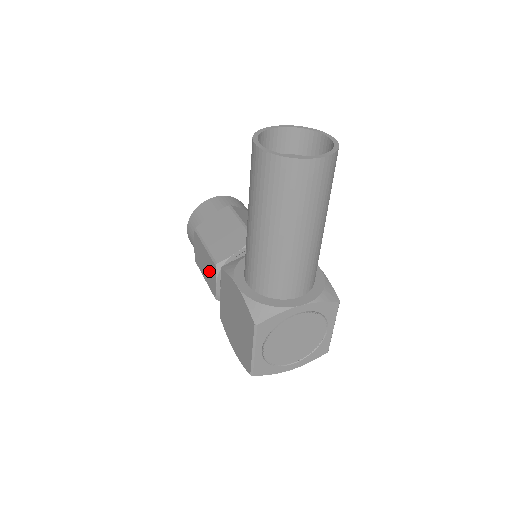
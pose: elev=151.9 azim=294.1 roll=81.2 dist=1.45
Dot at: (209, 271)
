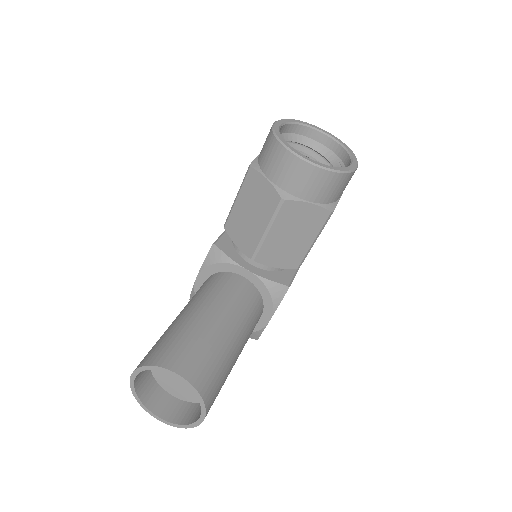
Dot at: occluded
